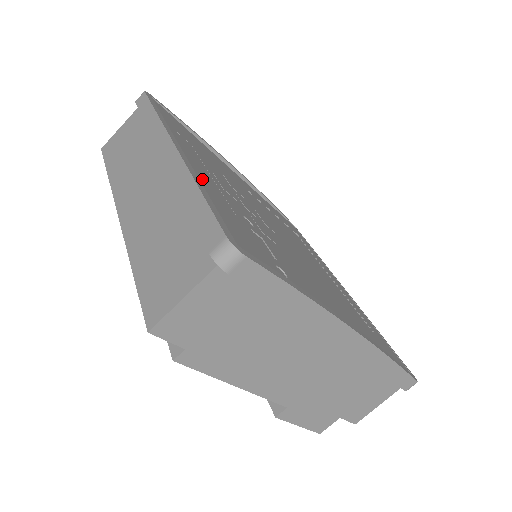
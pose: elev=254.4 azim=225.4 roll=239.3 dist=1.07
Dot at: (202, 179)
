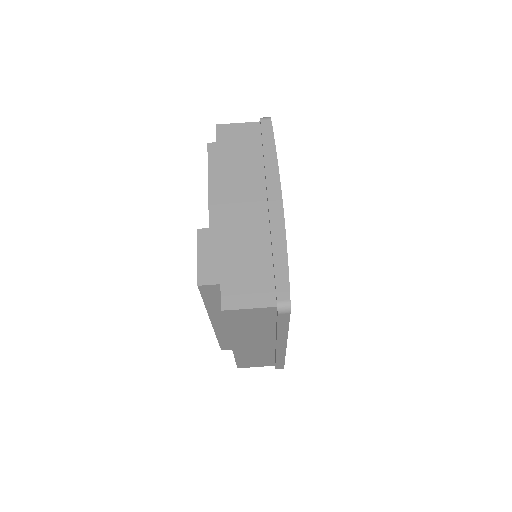
Dot at: occluded
